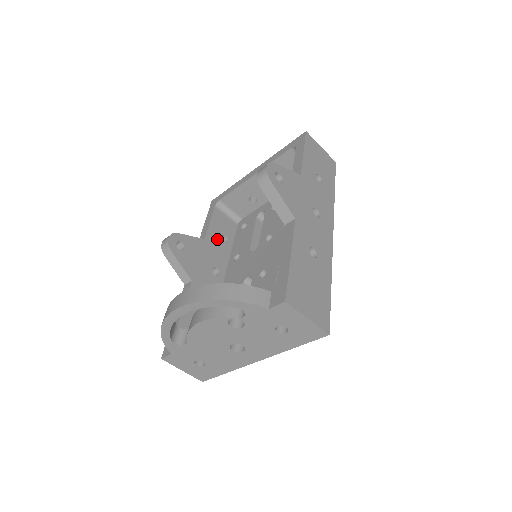
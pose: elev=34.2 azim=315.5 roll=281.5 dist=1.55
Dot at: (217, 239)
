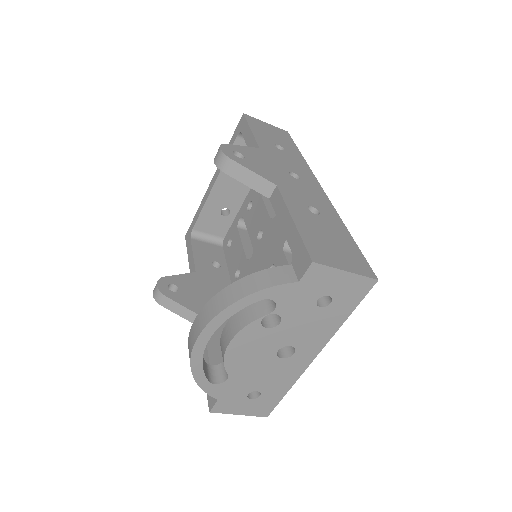
Dot at: (208, 267)
